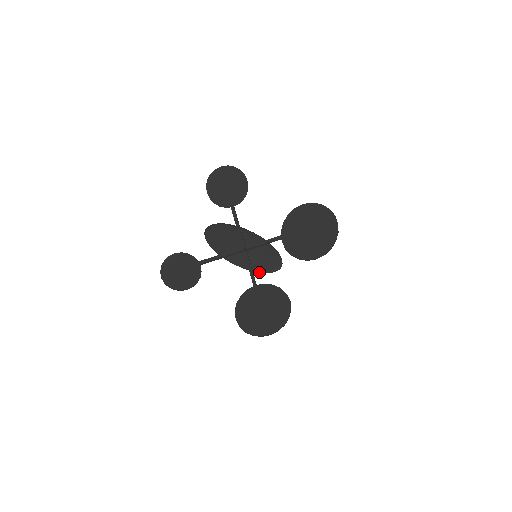
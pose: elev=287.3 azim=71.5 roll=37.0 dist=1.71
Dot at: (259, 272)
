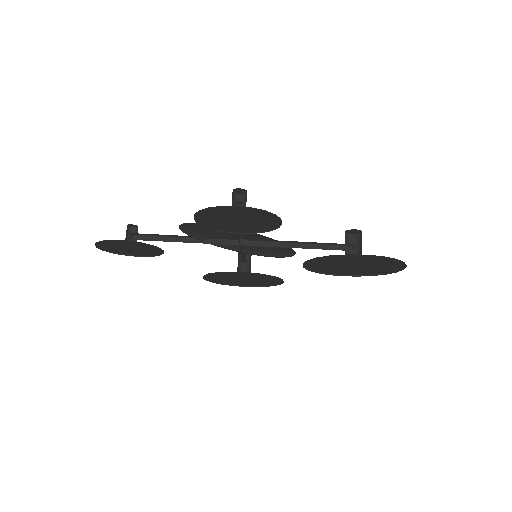
Dot at: (255, 253)
